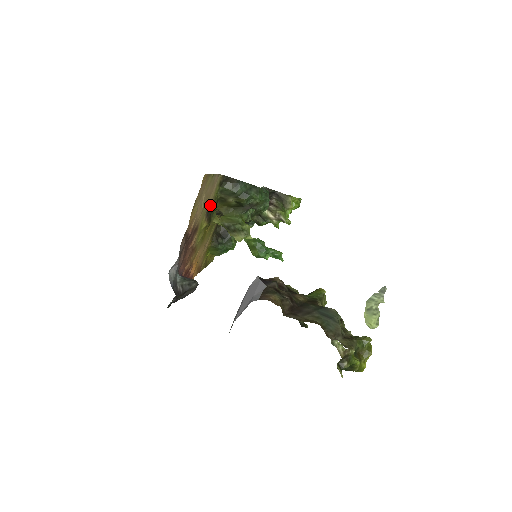
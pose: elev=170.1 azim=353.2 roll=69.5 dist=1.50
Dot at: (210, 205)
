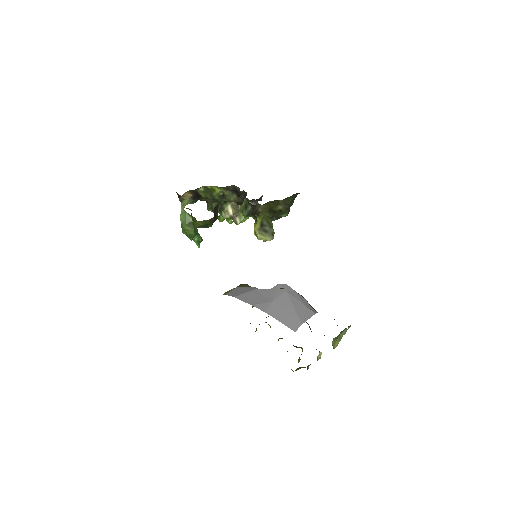
Dot at: occluded
